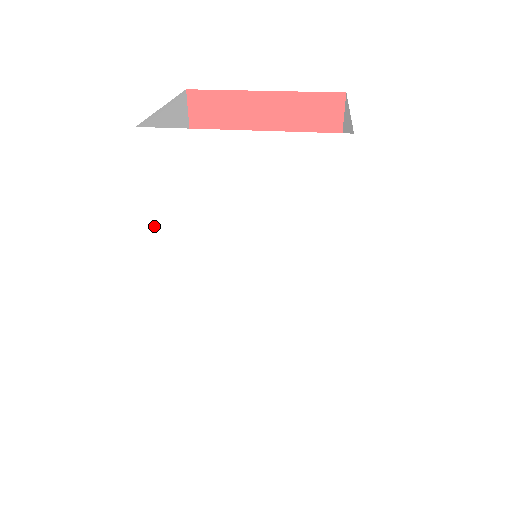
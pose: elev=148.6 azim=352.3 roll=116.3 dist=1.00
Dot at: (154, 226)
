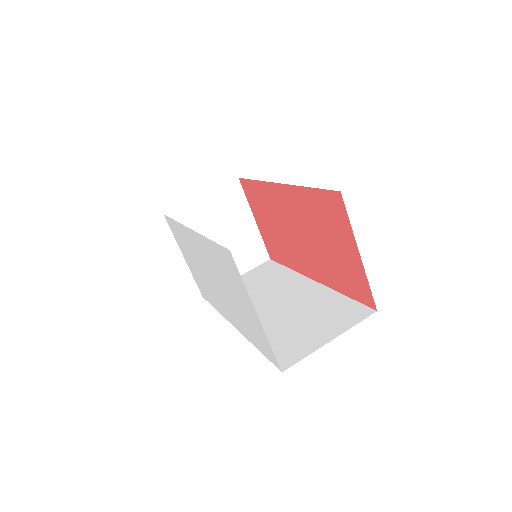
Dot at: (206, 239)
